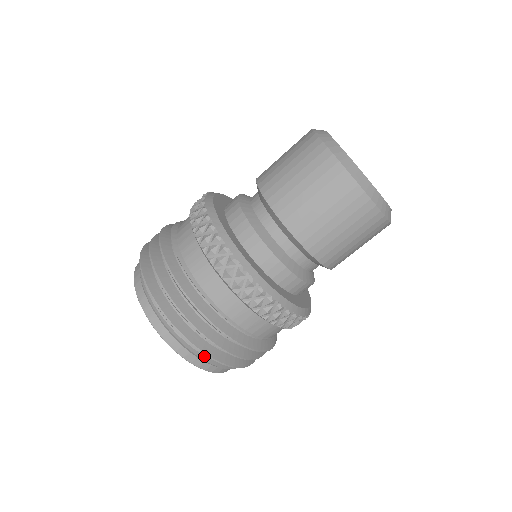
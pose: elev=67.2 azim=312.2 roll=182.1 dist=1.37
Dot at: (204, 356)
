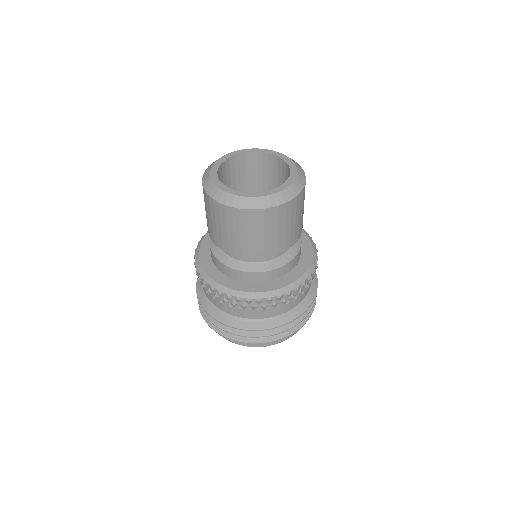
Dot at: occluded
